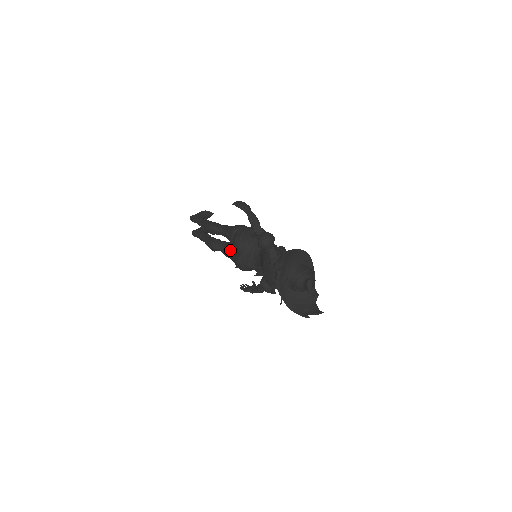
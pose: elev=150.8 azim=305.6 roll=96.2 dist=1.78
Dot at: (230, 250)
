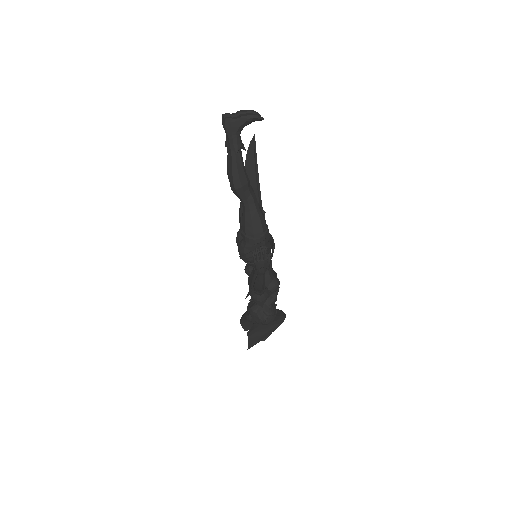
Dot at: (241, 217)
